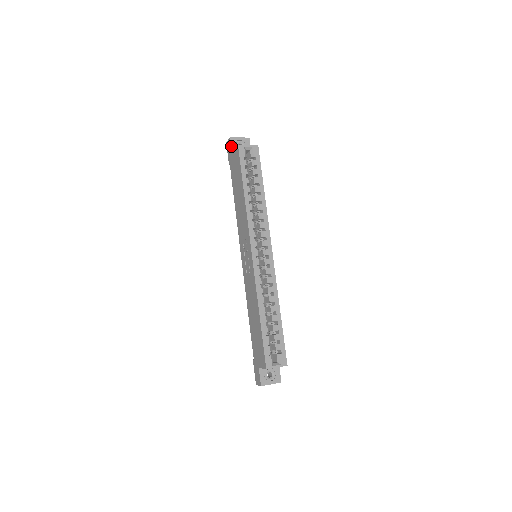
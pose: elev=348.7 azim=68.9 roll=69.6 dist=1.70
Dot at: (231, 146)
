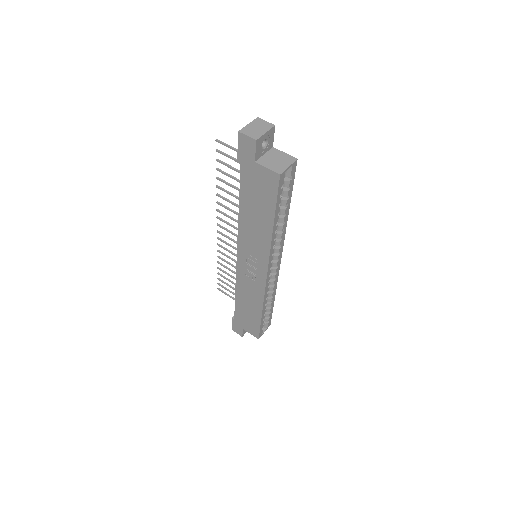
Dot at: (255, 153)
